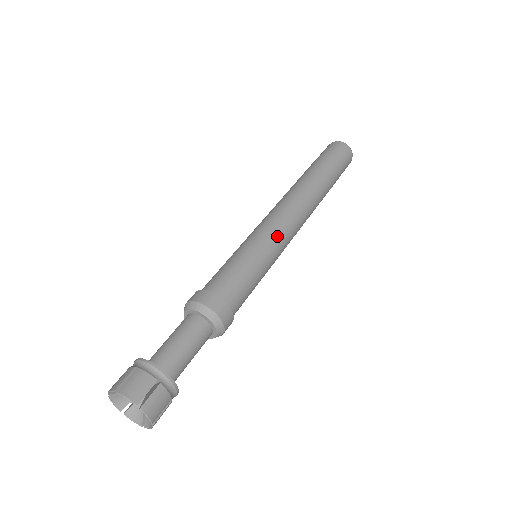
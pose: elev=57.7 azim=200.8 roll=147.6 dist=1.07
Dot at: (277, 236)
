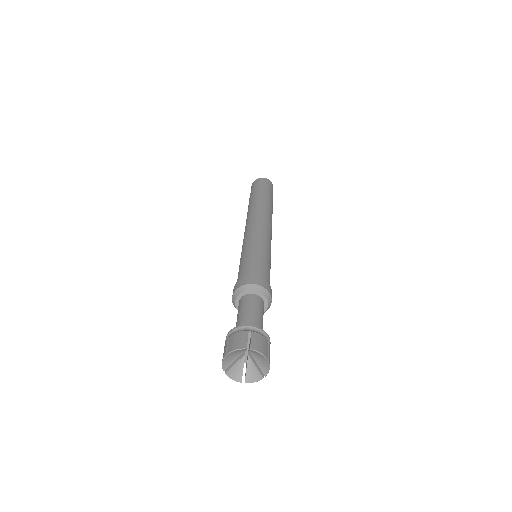
Dot at: (259, 235)
